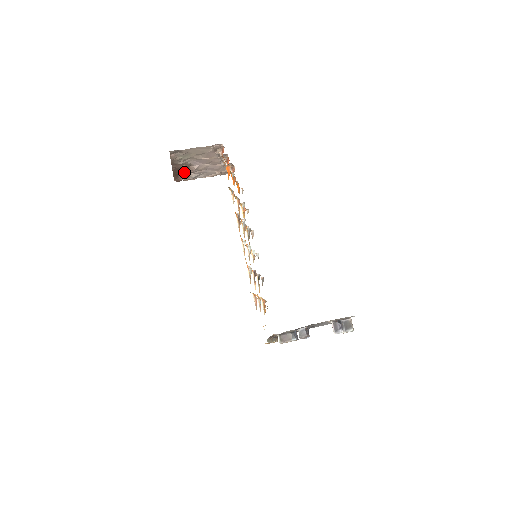
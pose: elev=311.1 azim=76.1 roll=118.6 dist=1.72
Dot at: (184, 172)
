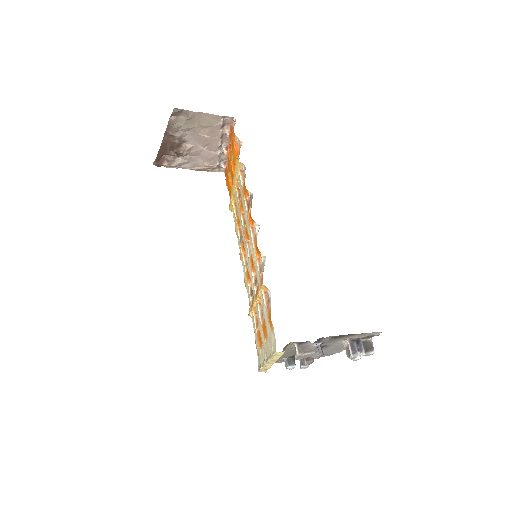
Dot at: (171, 152)
